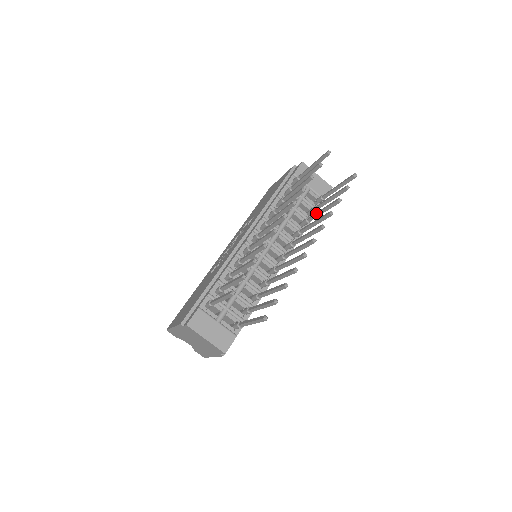
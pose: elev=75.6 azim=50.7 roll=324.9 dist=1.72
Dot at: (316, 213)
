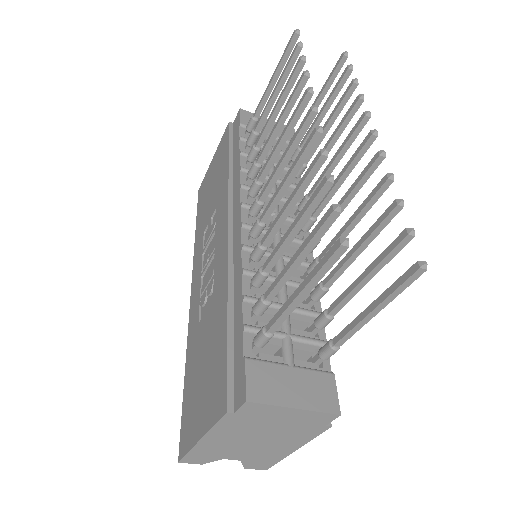
Dot at: occluded
